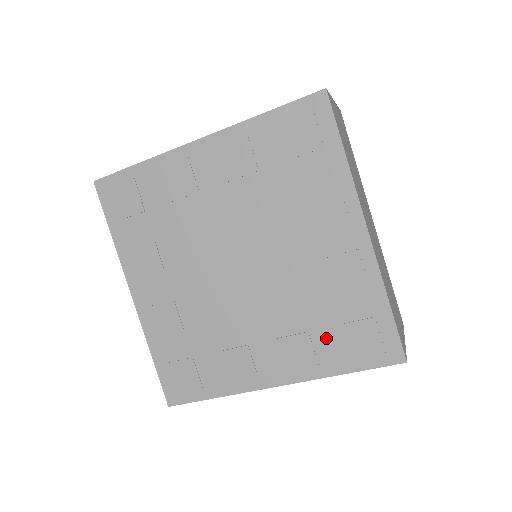
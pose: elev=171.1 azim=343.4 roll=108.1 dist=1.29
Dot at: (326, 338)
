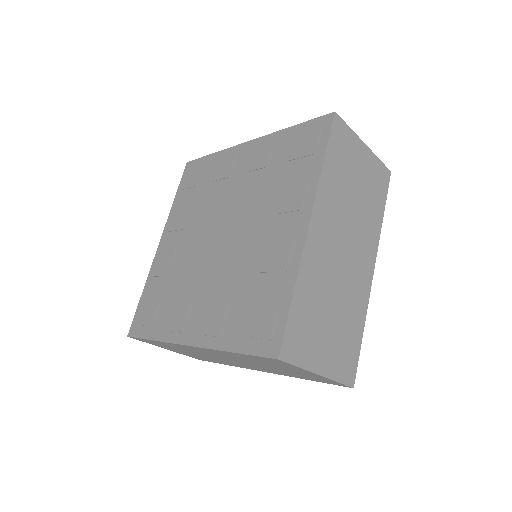
Dot at: (293, 173)
